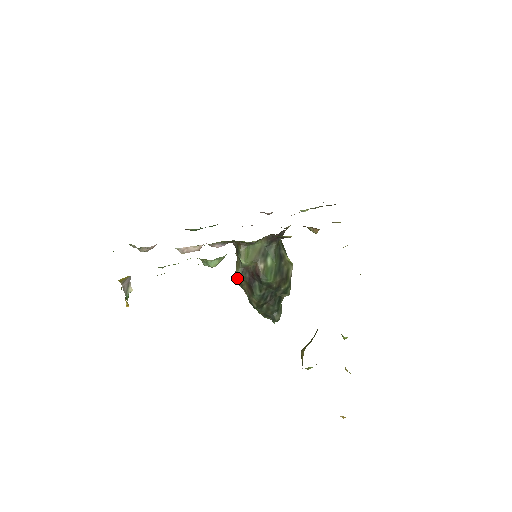
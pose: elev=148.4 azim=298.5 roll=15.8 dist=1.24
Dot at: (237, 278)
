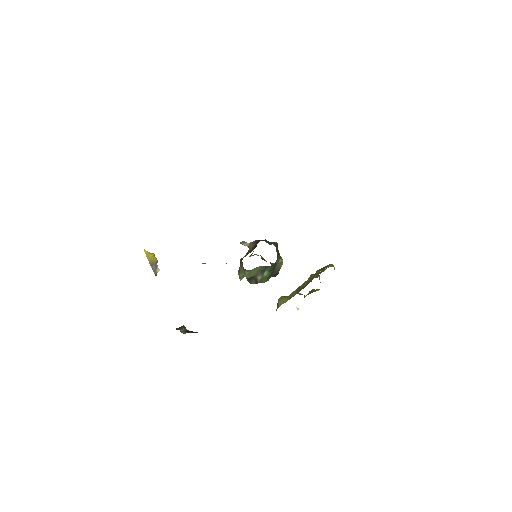
Dot at: (240, 278)
